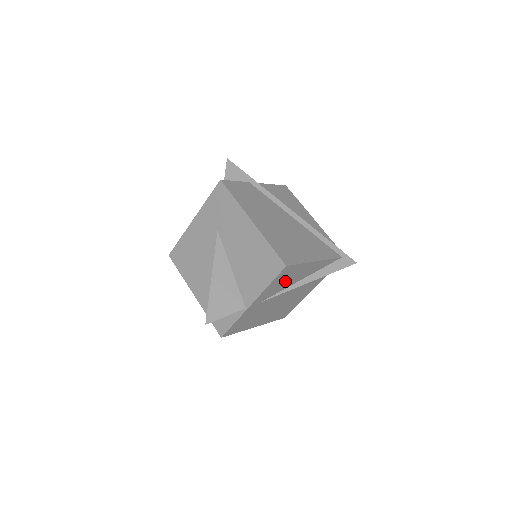
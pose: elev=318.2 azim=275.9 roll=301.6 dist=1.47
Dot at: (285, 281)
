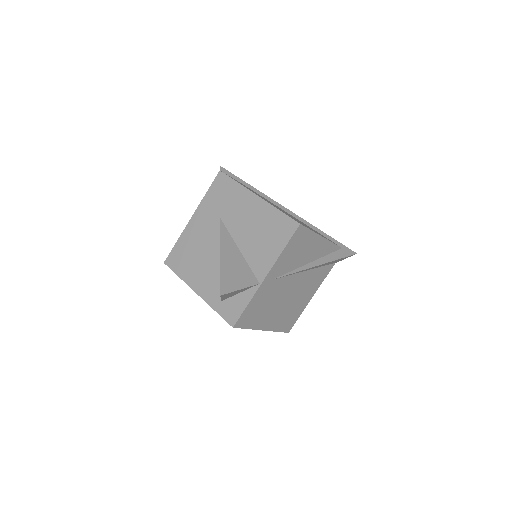
Dot at: (296, 254)
